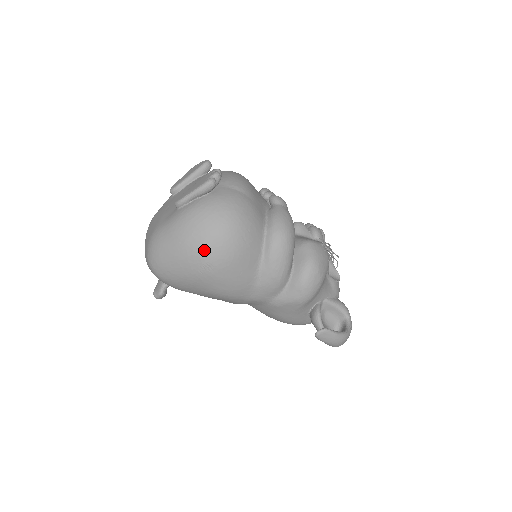
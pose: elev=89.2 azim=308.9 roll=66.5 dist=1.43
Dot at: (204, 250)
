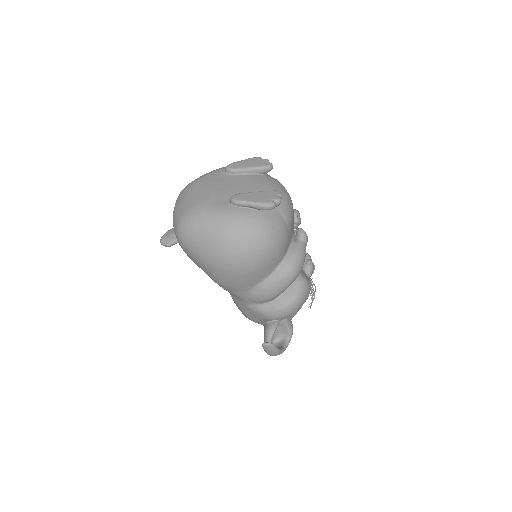
Dot at: (233, 254)
